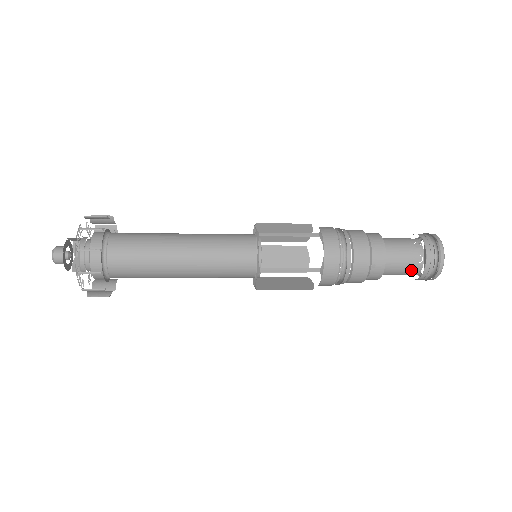
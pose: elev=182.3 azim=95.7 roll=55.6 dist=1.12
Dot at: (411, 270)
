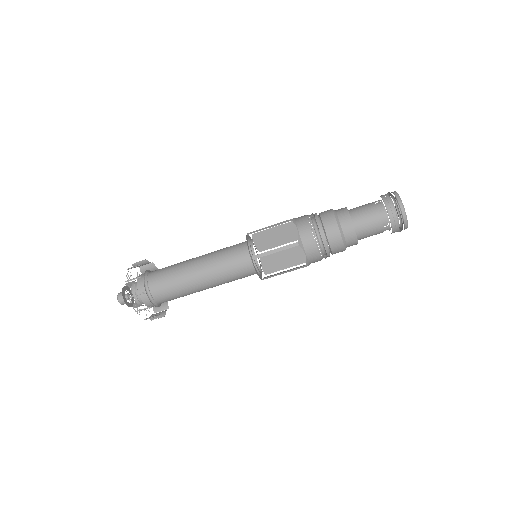
Dot at: (380, 223)
